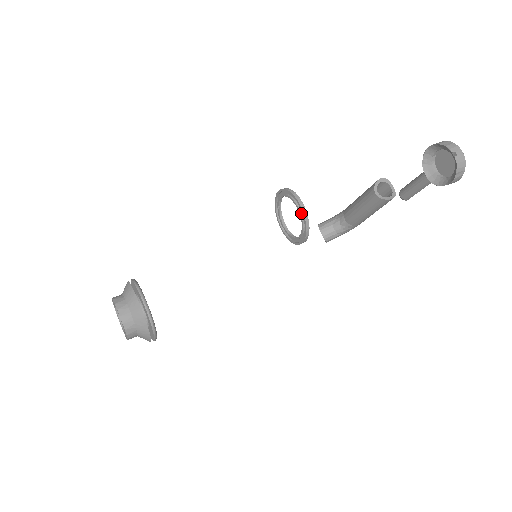
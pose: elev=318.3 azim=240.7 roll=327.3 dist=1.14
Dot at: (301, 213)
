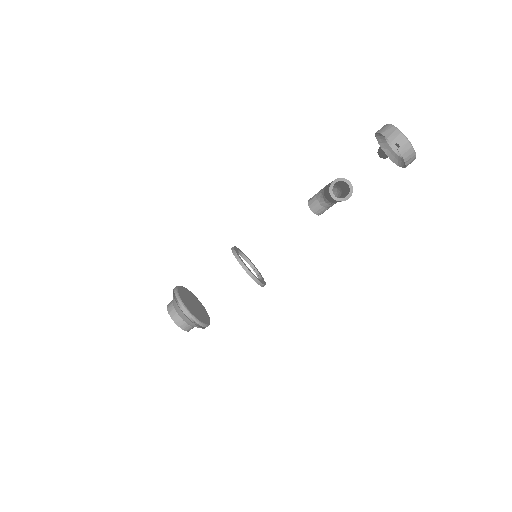
Dot at: (249, 273)
